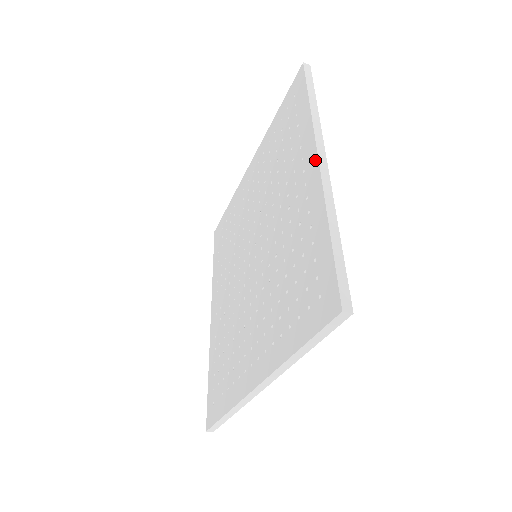
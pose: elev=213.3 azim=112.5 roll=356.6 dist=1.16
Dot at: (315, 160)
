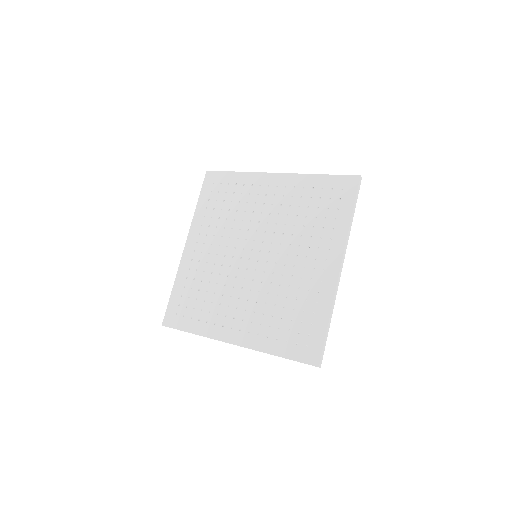
Dot at: (338, 266)
